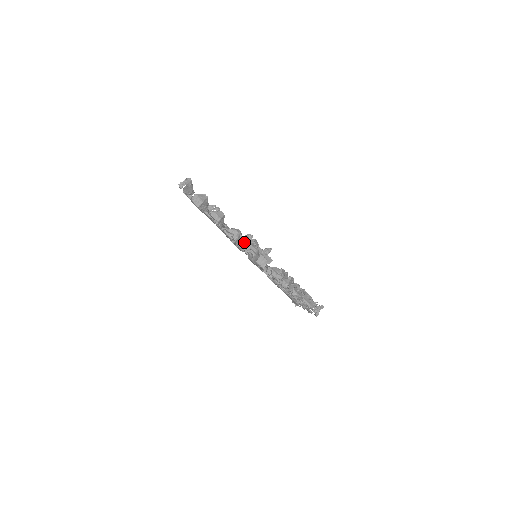
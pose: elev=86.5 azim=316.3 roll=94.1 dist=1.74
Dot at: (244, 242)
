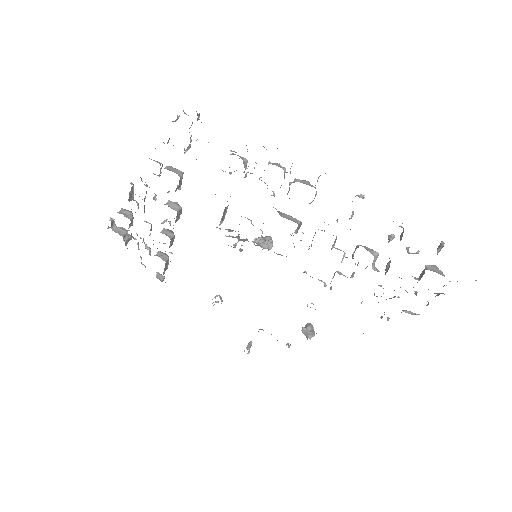
Dot at: occluded
